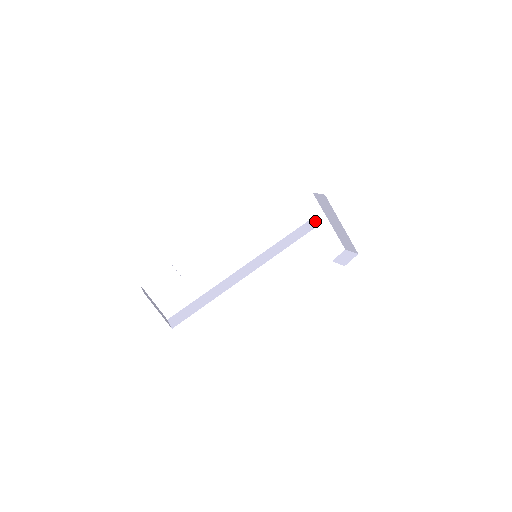
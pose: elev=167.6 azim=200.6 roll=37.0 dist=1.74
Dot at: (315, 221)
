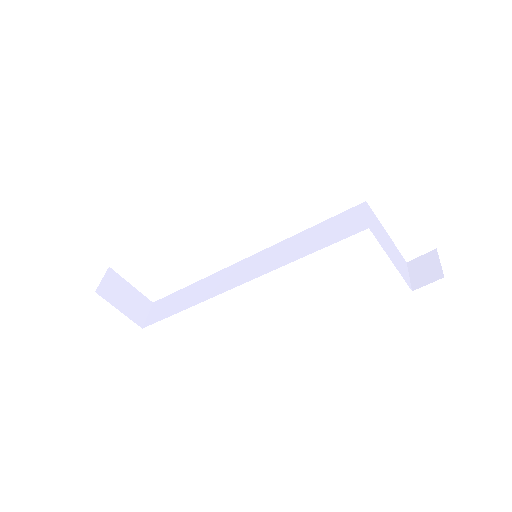
Dot at: (365, 214)
